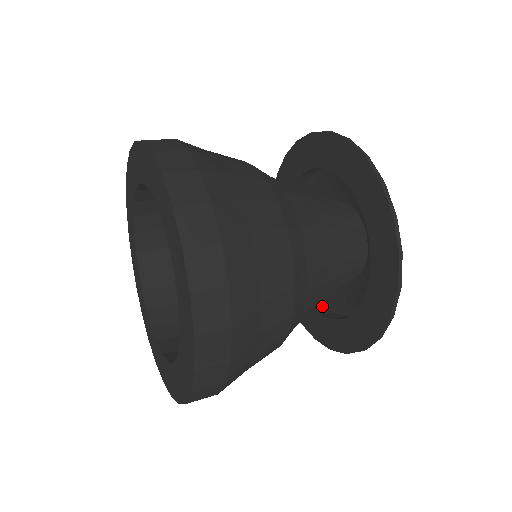
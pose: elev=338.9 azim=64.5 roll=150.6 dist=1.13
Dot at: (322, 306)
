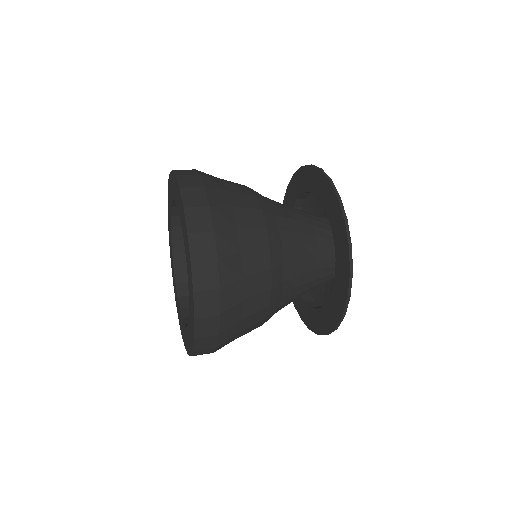
Dot at: (320, 306)
